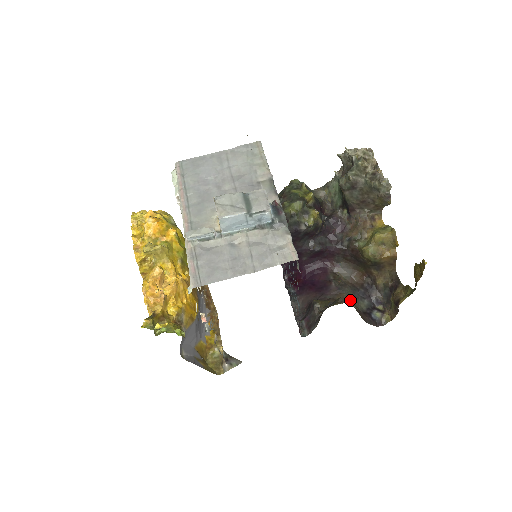
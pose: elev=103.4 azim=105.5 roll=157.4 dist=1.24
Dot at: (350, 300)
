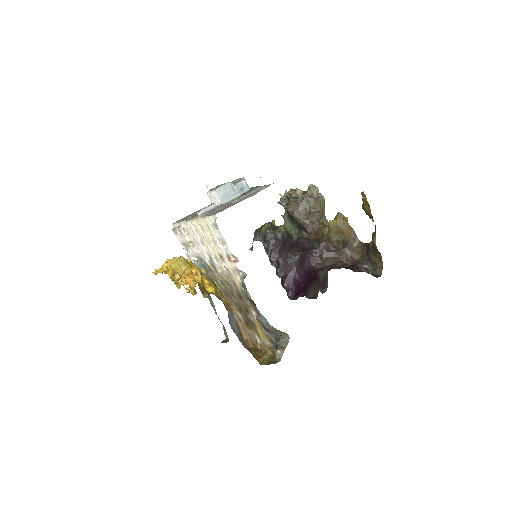
Dot at: occluded
